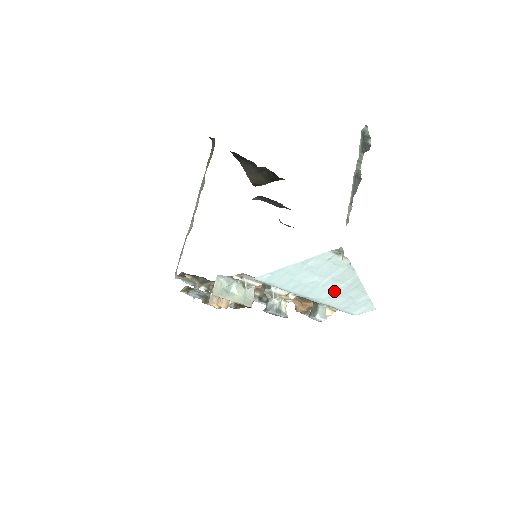
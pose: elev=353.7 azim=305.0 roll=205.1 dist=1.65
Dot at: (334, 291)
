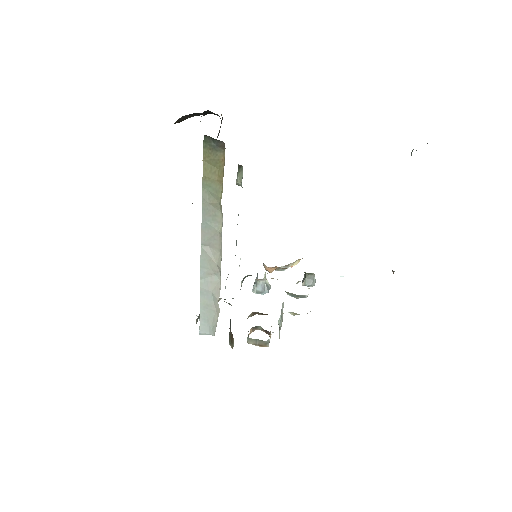
Dot at: occluded
